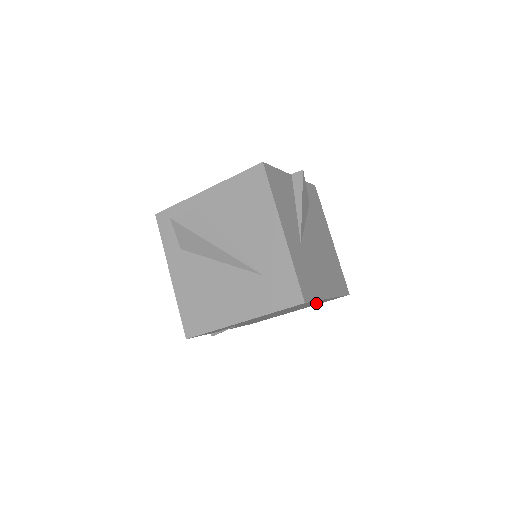
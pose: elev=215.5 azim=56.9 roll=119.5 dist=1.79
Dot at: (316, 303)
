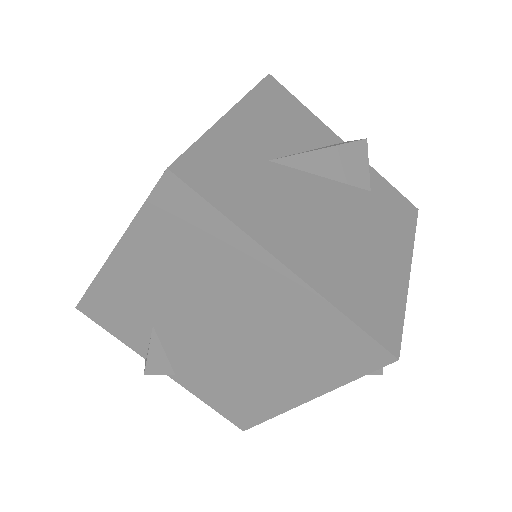
Dot at: (300, 331)
